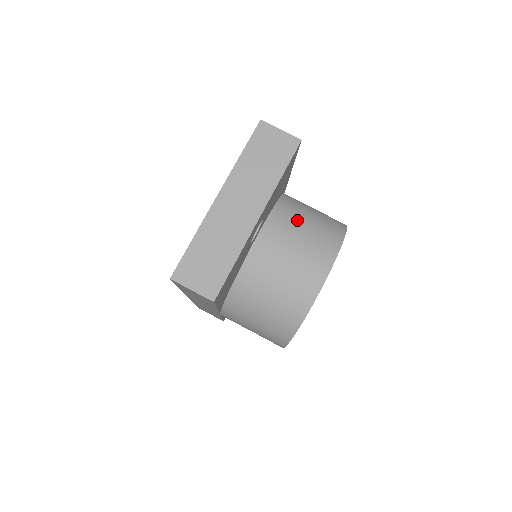
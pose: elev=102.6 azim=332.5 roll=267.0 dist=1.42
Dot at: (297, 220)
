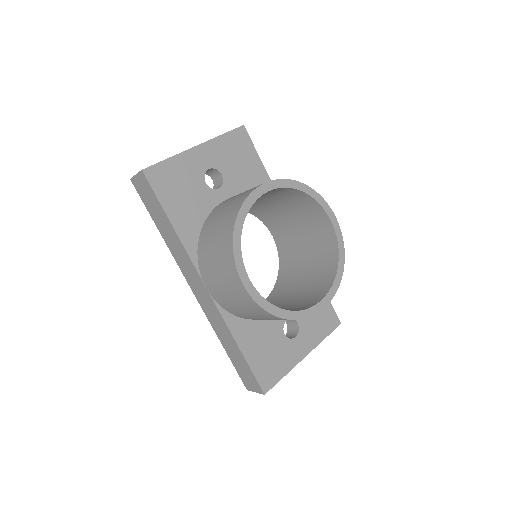
Dot at: occluded
